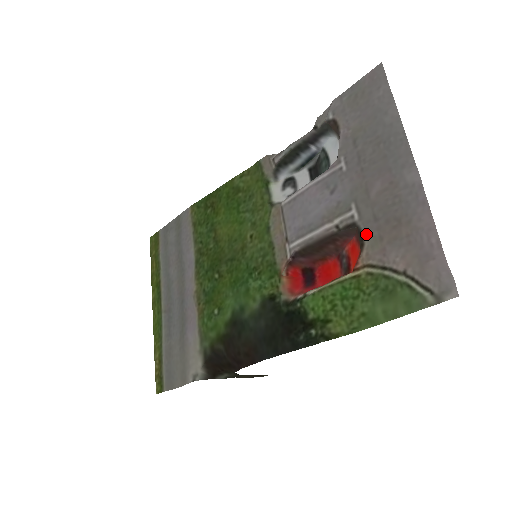
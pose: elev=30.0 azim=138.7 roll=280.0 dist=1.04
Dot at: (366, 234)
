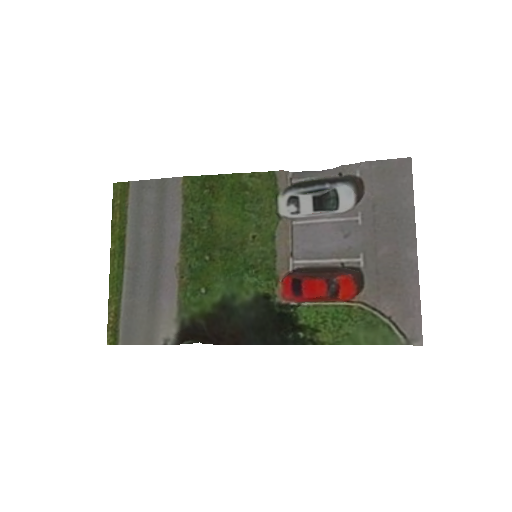
Dot at: (367, 280)
